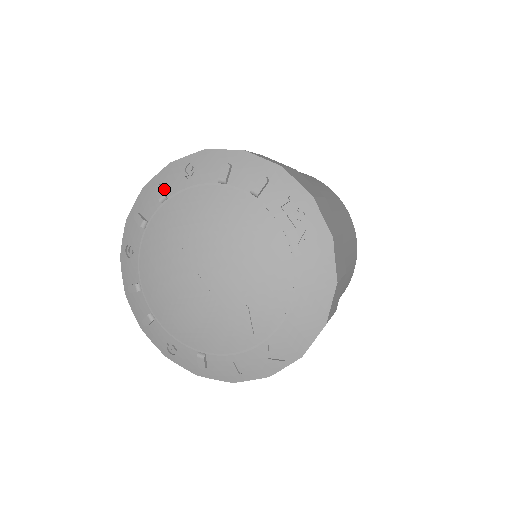
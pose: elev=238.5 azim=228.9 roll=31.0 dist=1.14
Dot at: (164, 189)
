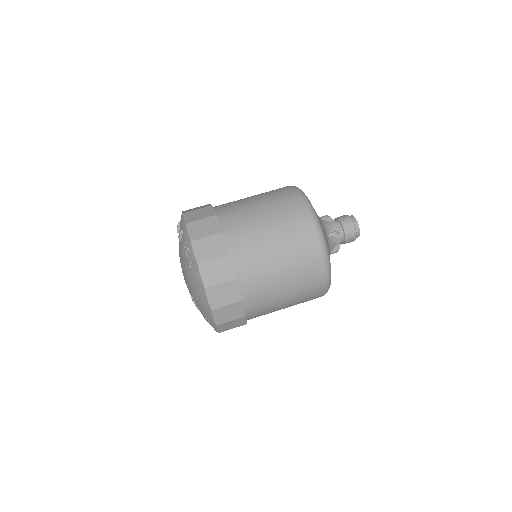
Dot at: occluded
